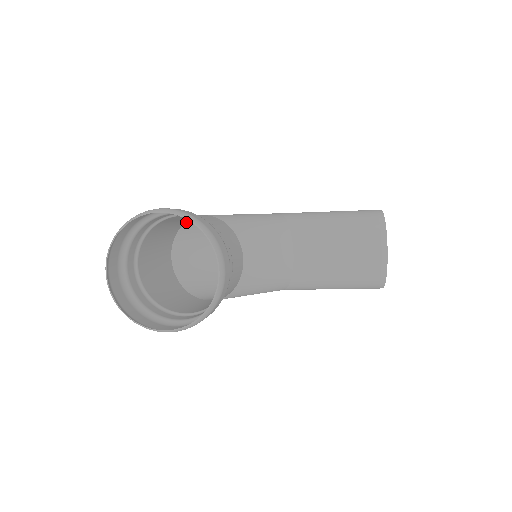
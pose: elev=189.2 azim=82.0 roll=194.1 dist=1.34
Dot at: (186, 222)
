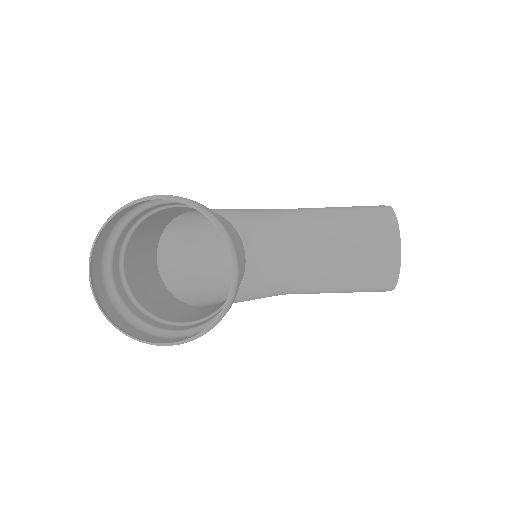
Dot at: (175, 217)
